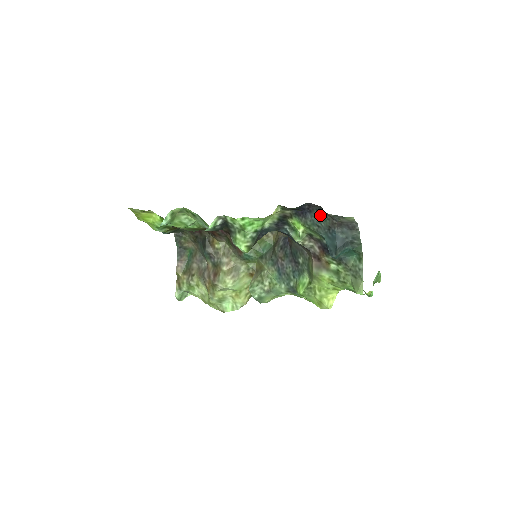
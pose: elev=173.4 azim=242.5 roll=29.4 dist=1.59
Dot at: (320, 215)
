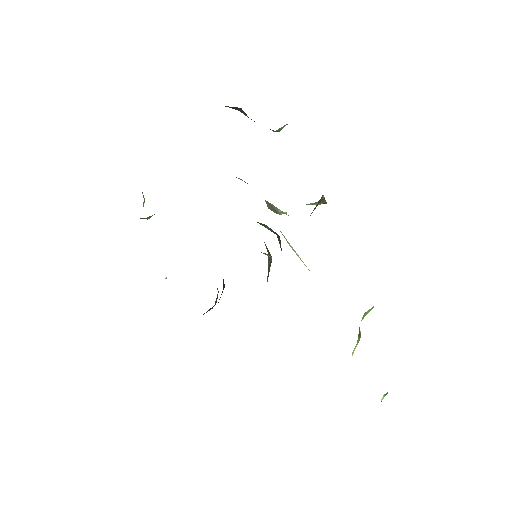
Dot at: occluded
